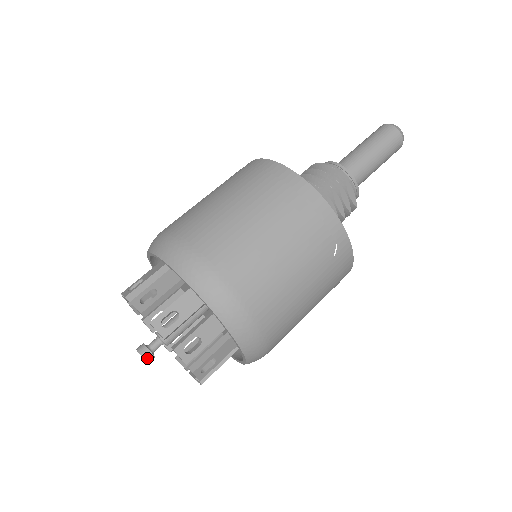
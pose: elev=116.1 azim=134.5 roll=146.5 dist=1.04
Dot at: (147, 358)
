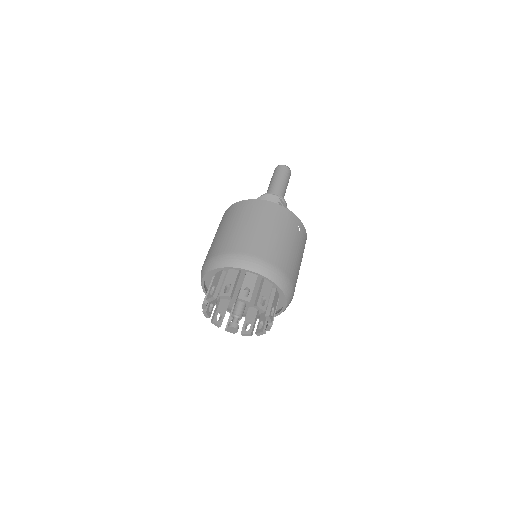
Dot at: (237, 328)
